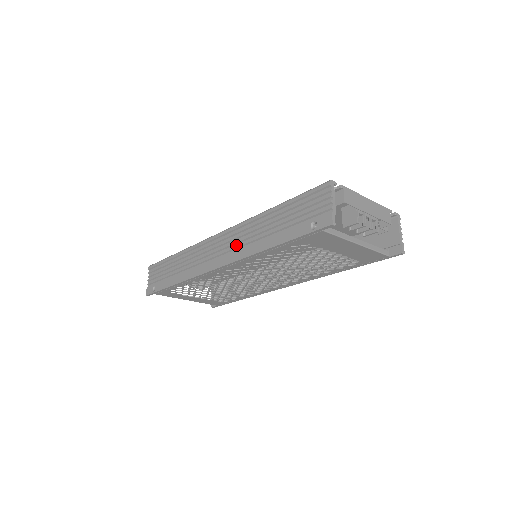
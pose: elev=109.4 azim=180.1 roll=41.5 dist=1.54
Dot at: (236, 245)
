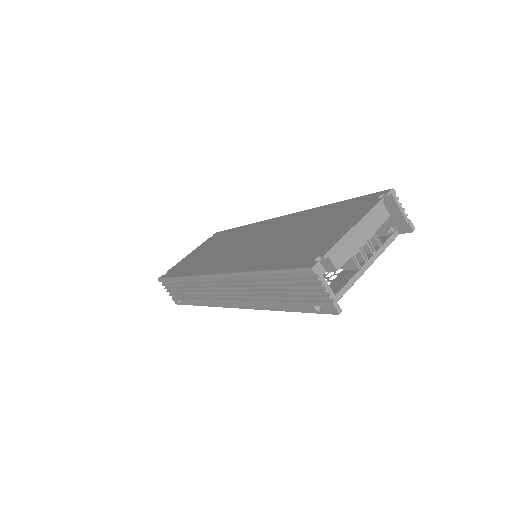
Dot at: (239, 293)
